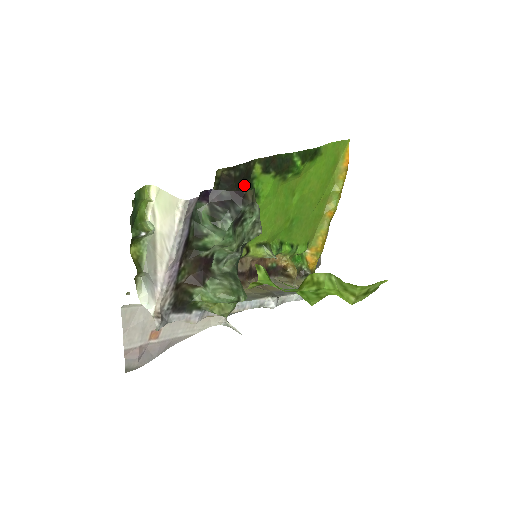
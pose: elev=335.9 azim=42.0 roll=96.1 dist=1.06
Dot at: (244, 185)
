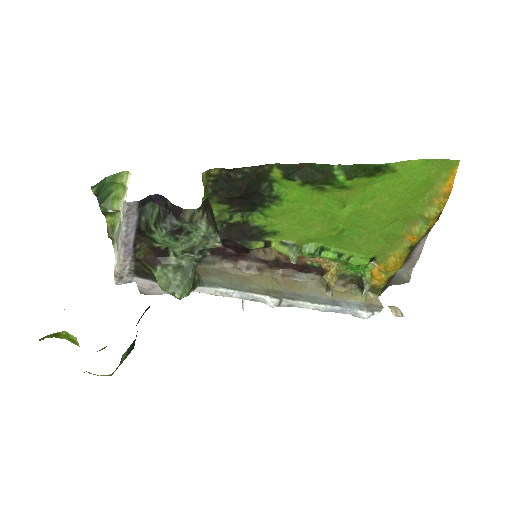
Dot at: (253, 187)
